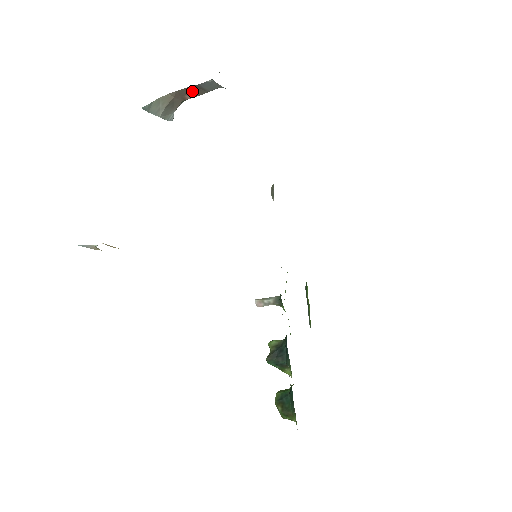
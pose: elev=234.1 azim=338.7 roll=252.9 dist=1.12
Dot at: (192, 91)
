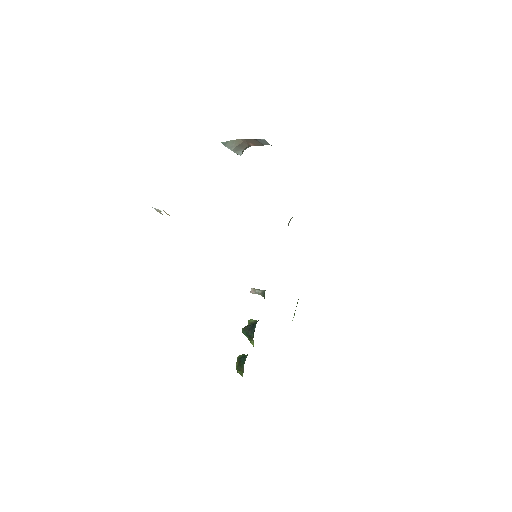
Dot at: (254, 142)
